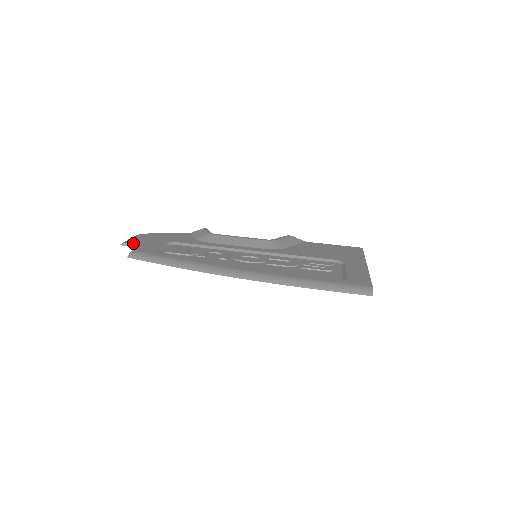
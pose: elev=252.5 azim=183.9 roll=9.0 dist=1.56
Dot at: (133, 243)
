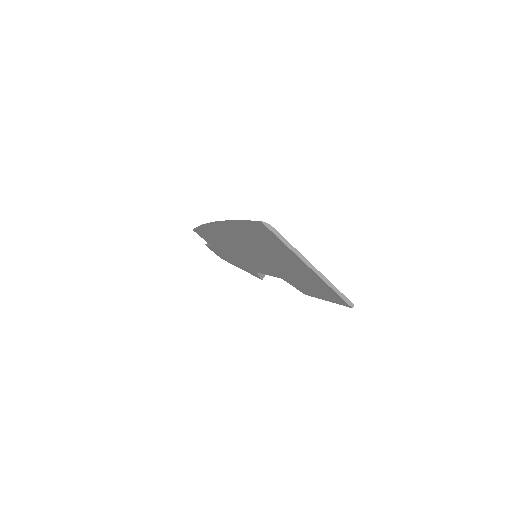
Dot at: occluded
